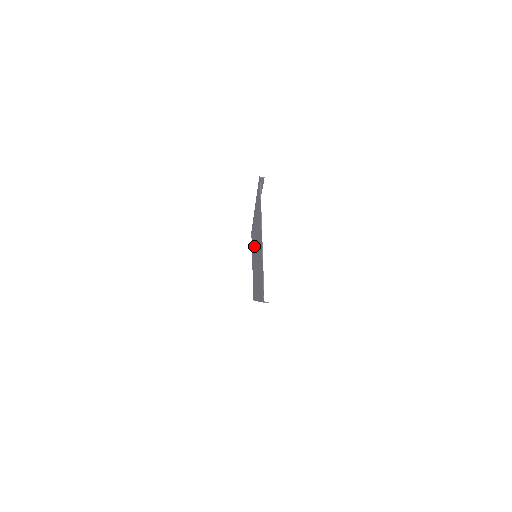
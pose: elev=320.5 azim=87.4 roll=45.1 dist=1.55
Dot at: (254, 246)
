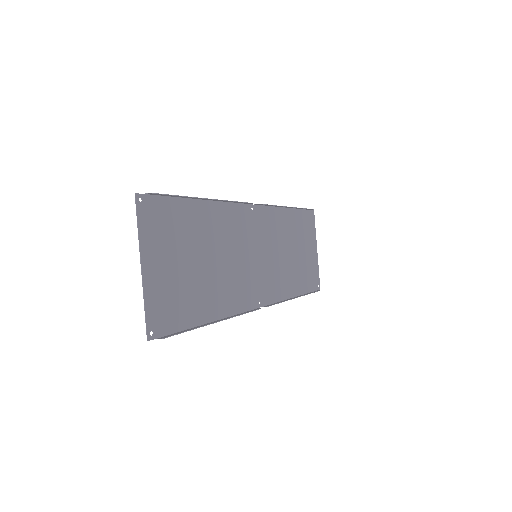
Dot at: (268, 240)
